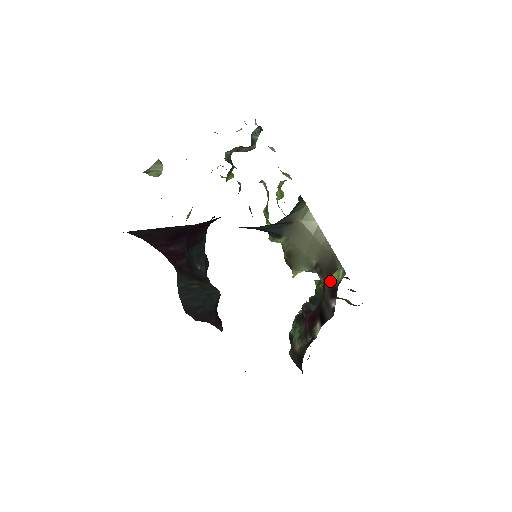
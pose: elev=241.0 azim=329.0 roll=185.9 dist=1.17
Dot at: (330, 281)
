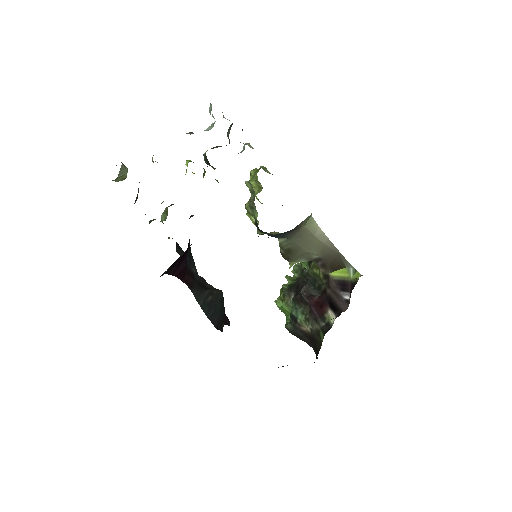
Dot at: (337, 275)
